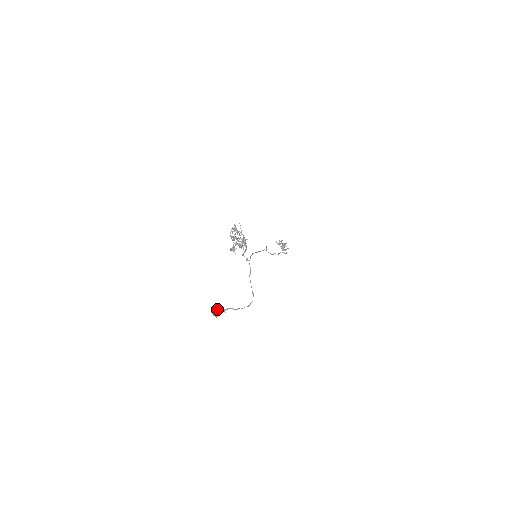
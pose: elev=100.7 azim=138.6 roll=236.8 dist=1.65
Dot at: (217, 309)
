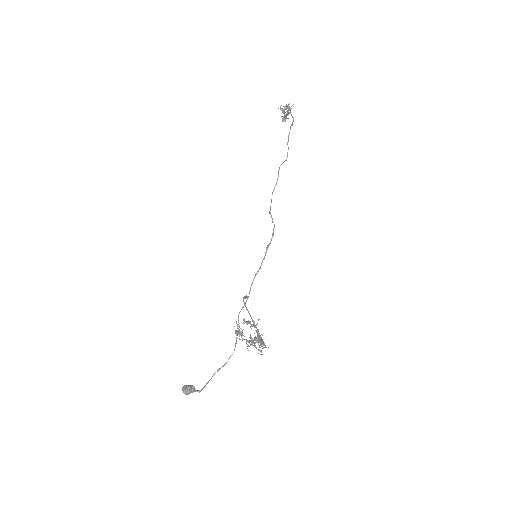
Dot at: (191, 392)
